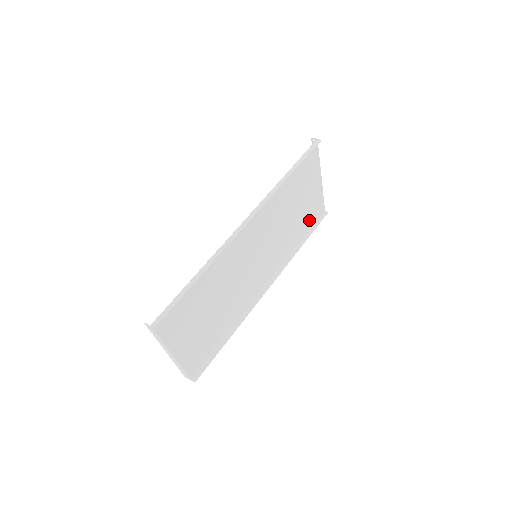
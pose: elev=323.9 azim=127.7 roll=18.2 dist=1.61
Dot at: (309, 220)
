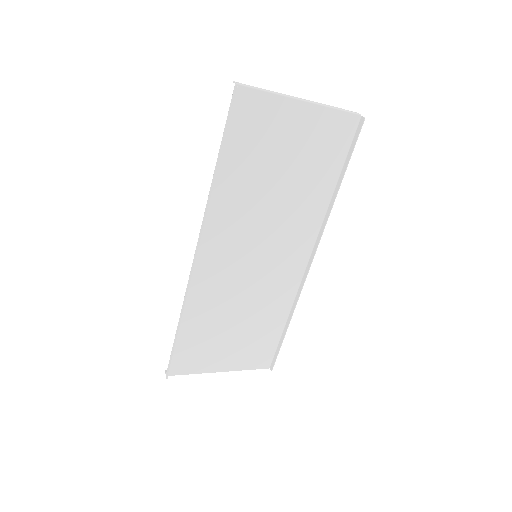
Dot at: (331, 154)
